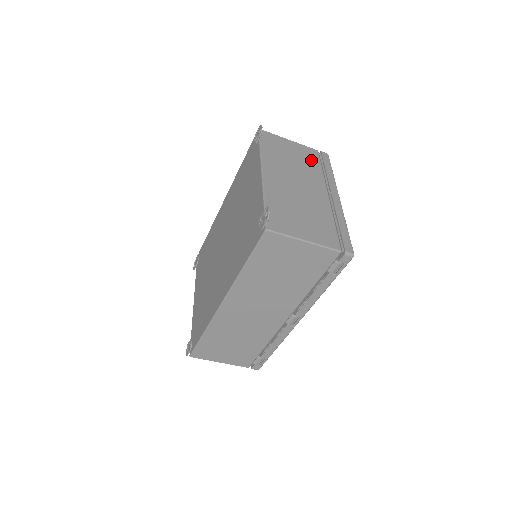
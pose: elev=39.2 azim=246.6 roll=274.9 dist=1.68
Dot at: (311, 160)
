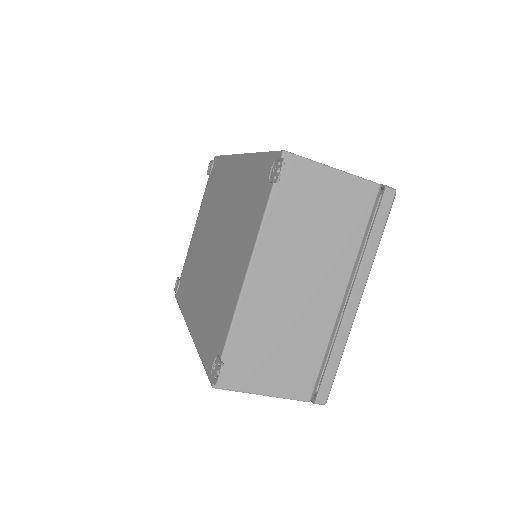
Dot at: (353, 218)
